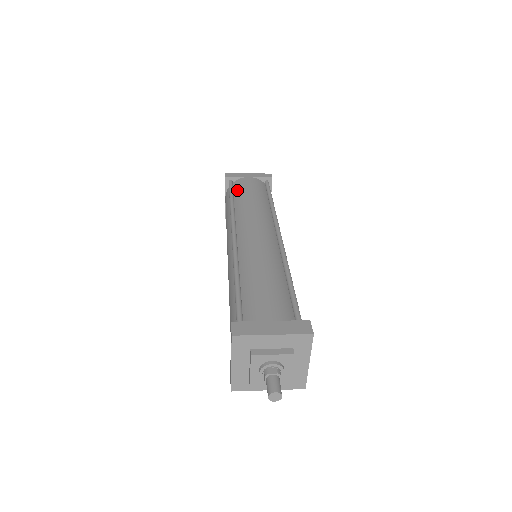
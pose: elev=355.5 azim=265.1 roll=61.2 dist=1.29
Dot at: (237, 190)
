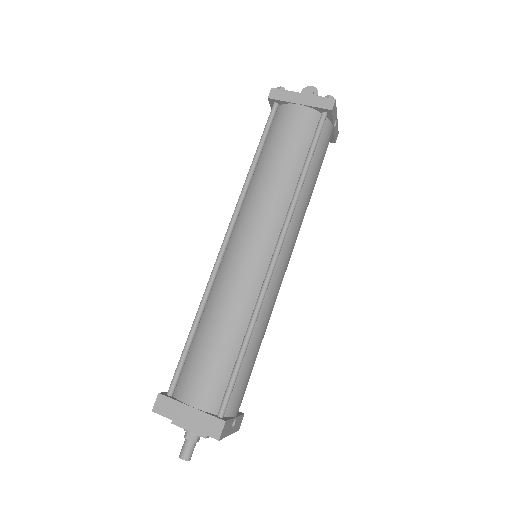
Dot at: (272, 133)
